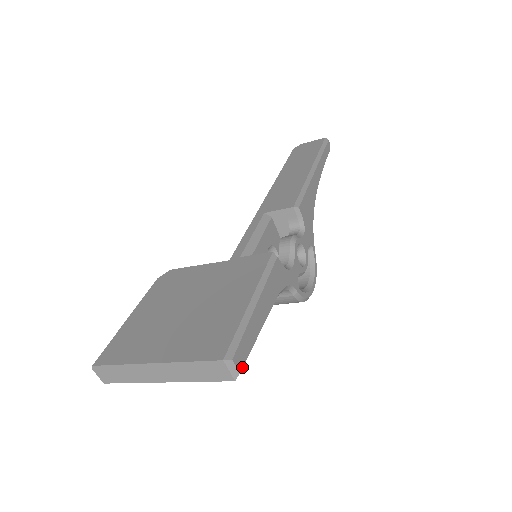
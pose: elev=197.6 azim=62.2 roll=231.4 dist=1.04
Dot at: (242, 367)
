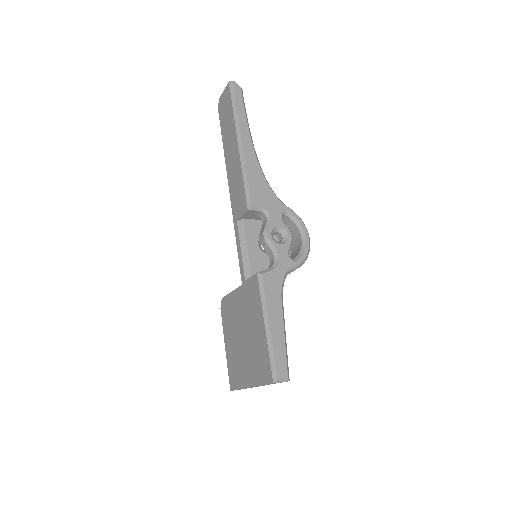
Dot at: (287, 373)
